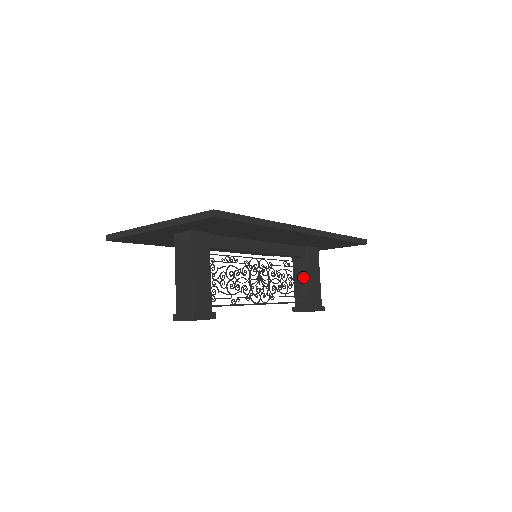
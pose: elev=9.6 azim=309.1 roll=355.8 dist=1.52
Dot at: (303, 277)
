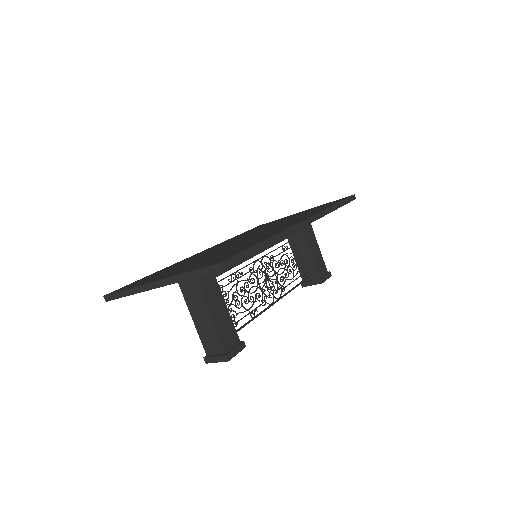
Dot at: (303, 252)
